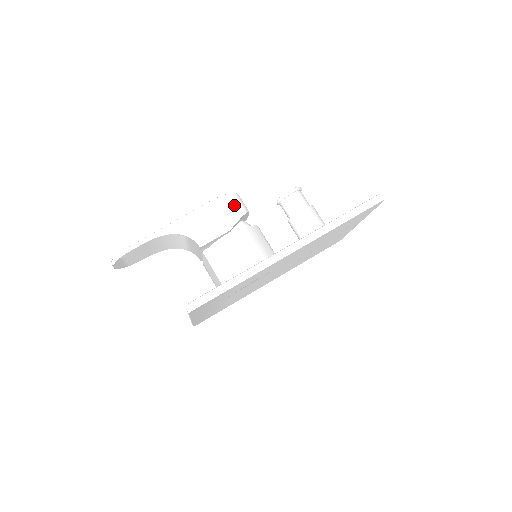
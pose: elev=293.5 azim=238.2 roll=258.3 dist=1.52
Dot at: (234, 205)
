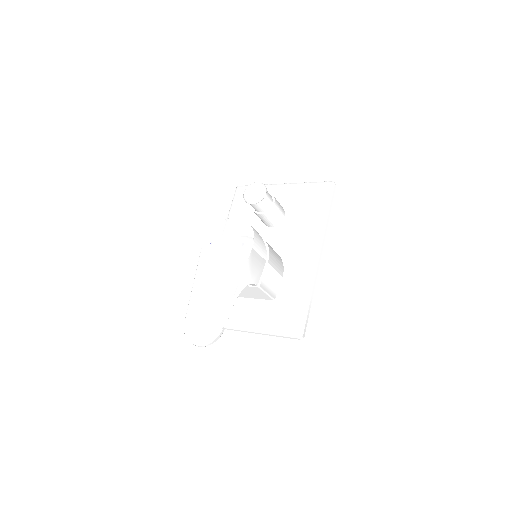
Dot at: (258, 236)
